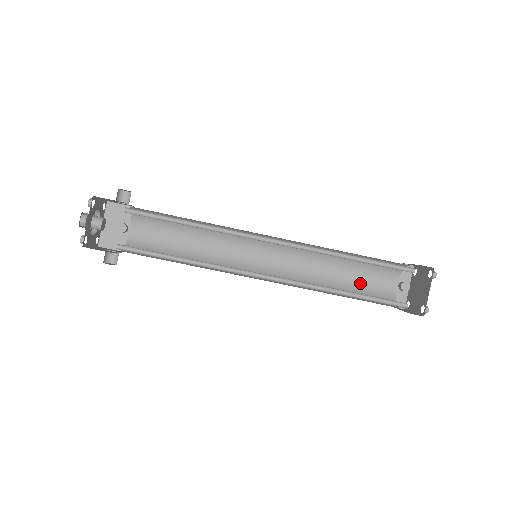
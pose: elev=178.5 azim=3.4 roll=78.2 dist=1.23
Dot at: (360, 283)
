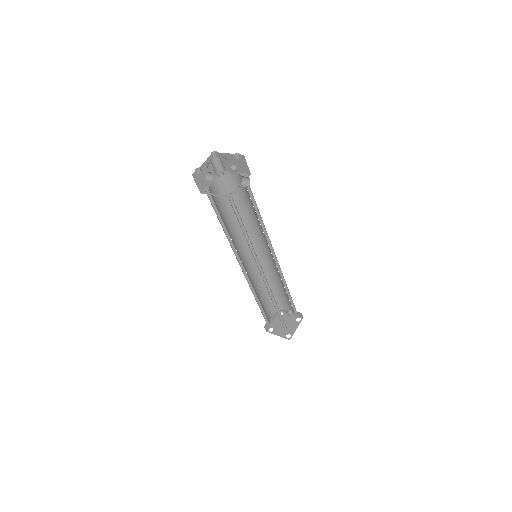
Dot at: (280, 294)
